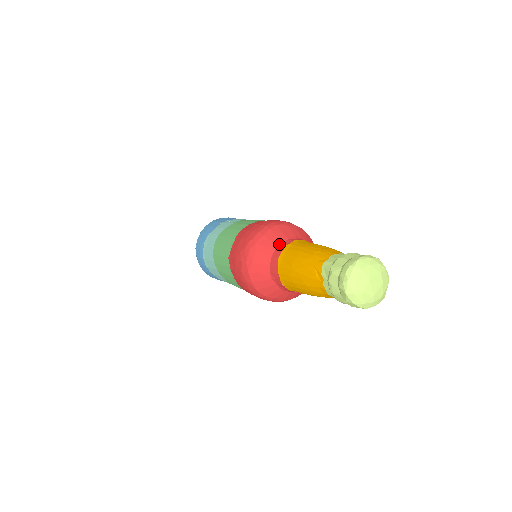
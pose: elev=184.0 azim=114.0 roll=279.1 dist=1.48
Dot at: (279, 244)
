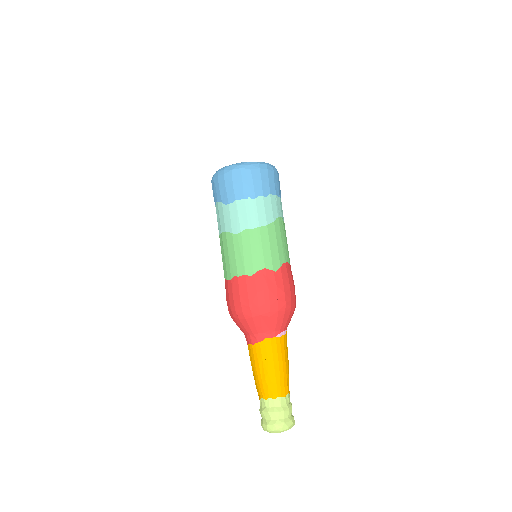
Dot at: (254, 334)
